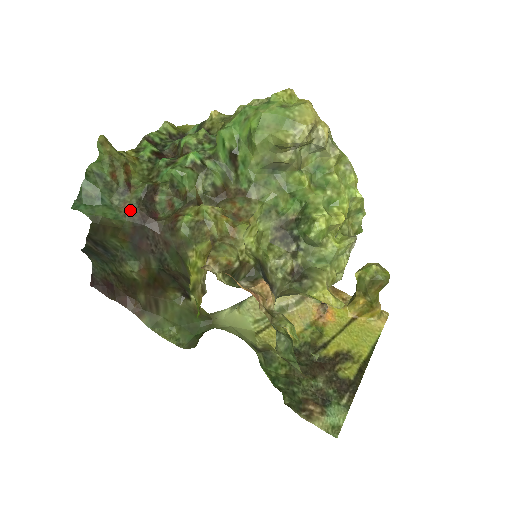
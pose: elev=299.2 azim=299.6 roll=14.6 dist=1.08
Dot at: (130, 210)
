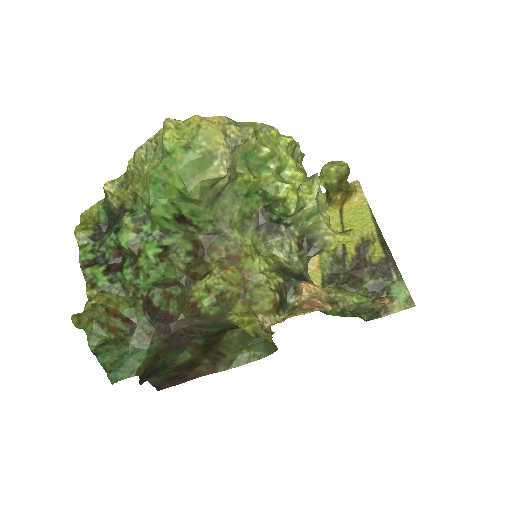
Dot at: (152, 336)
